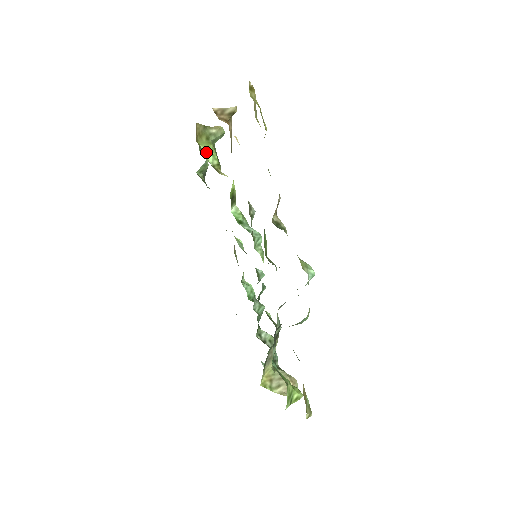
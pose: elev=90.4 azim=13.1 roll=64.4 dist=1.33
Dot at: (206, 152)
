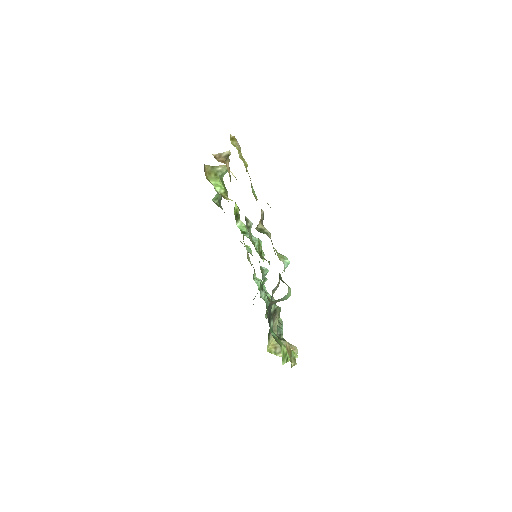
Dot at: (215, 185)
